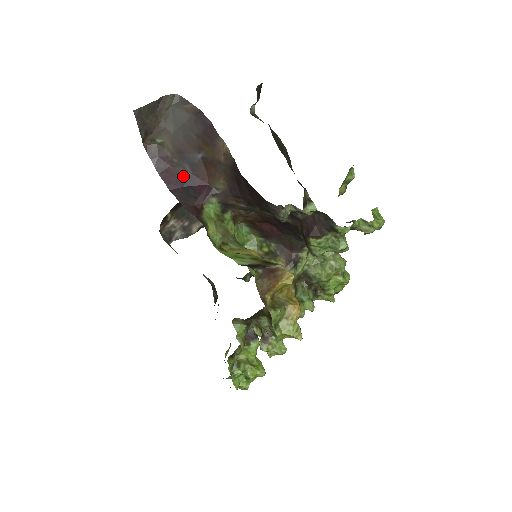
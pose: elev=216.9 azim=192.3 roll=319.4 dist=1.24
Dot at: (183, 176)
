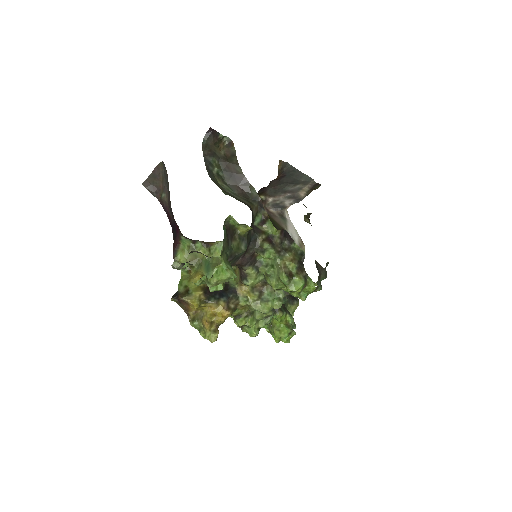
Dot at: (172, 220)
